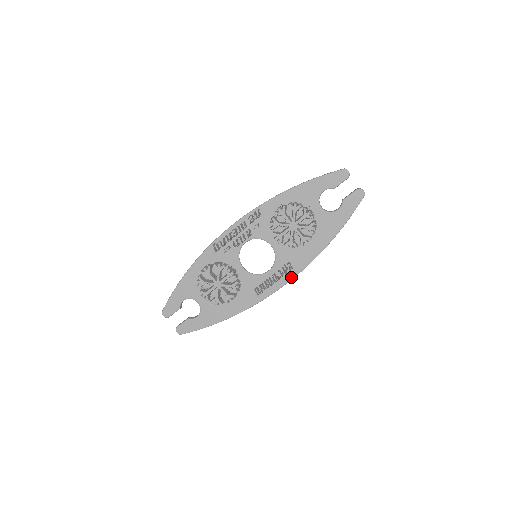
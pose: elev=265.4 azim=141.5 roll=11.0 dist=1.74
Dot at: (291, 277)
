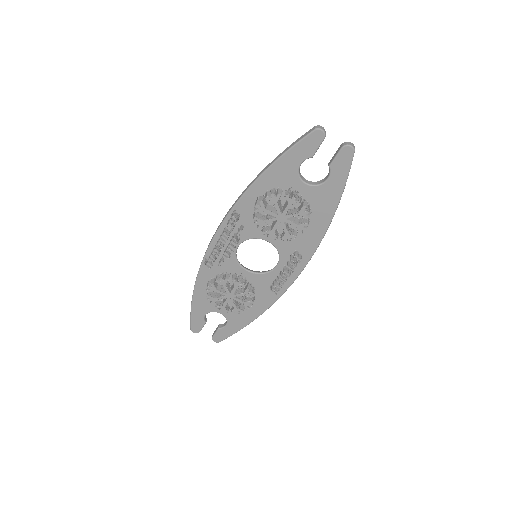
Dot at: (304, 264)
